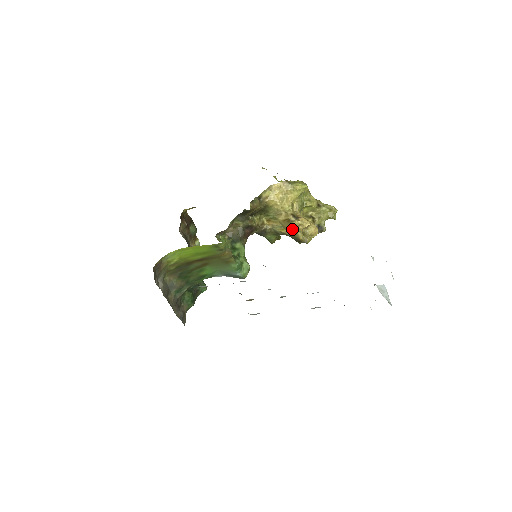
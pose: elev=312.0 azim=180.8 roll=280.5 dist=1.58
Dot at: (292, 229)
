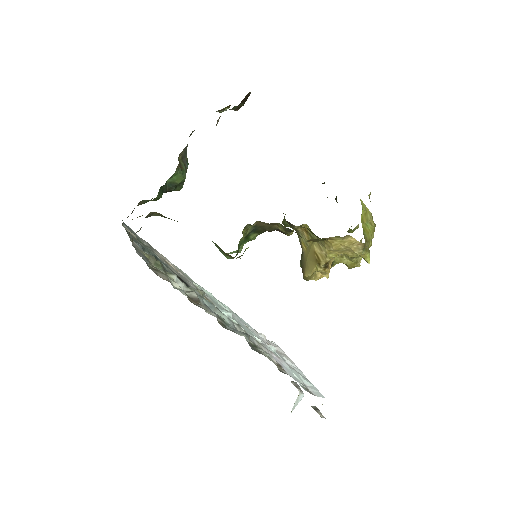
Dot at: (311, 264)
